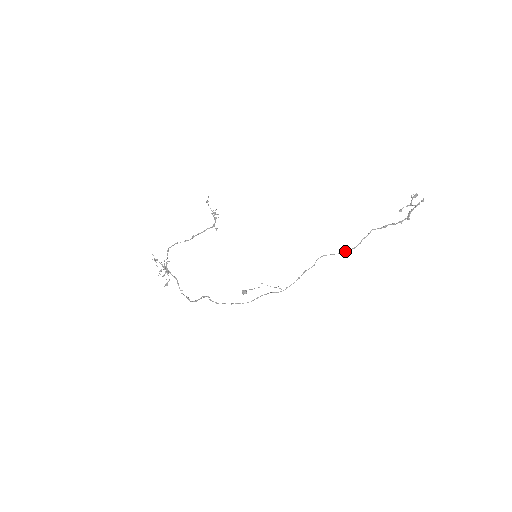
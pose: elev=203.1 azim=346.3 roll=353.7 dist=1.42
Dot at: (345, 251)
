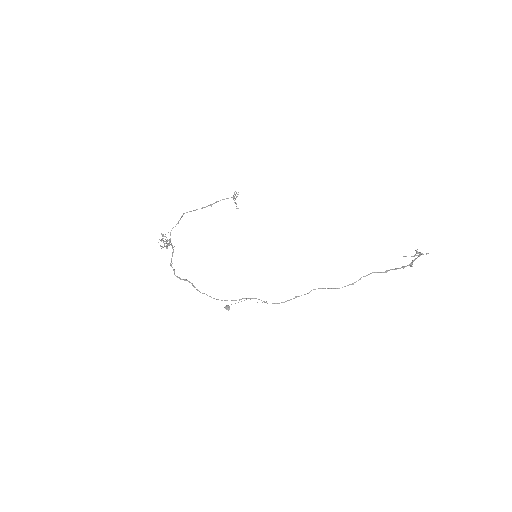
Dot at: occluded
